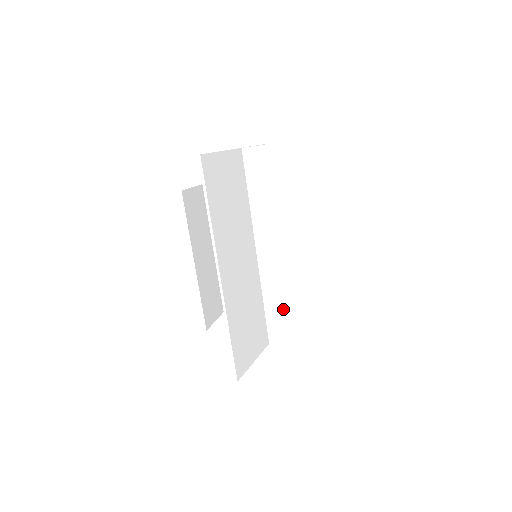
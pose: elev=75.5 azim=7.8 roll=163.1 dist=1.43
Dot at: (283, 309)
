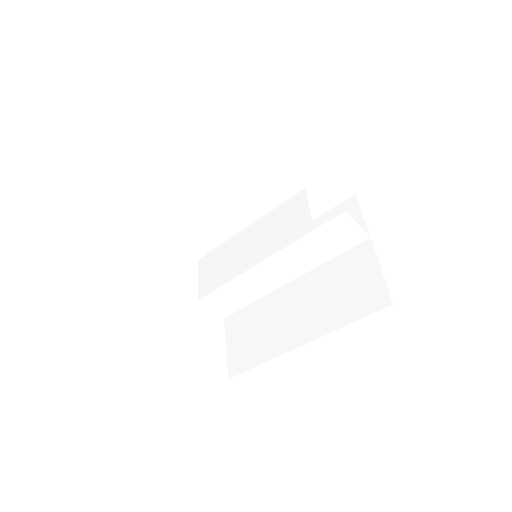
Dot at: (239, 296)
